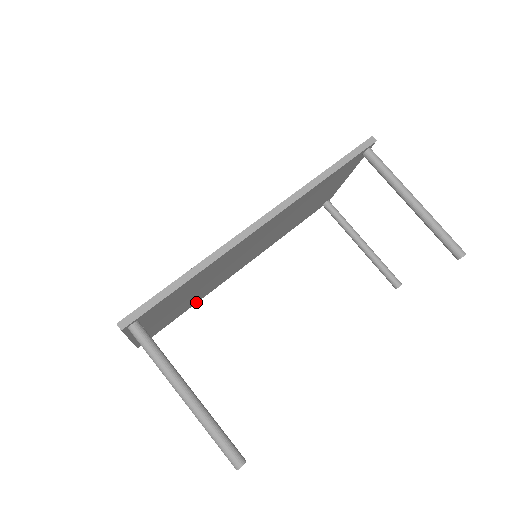
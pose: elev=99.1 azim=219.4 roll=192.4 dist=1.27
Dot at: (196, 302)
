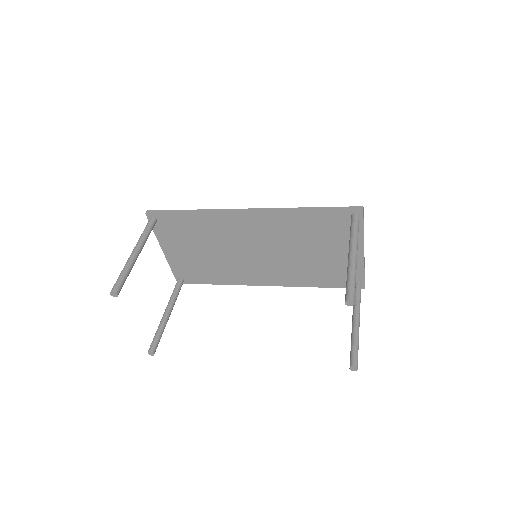
Dot at: (224, 283)
